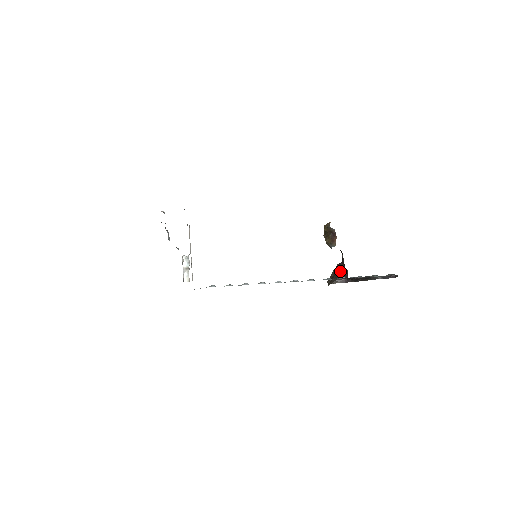
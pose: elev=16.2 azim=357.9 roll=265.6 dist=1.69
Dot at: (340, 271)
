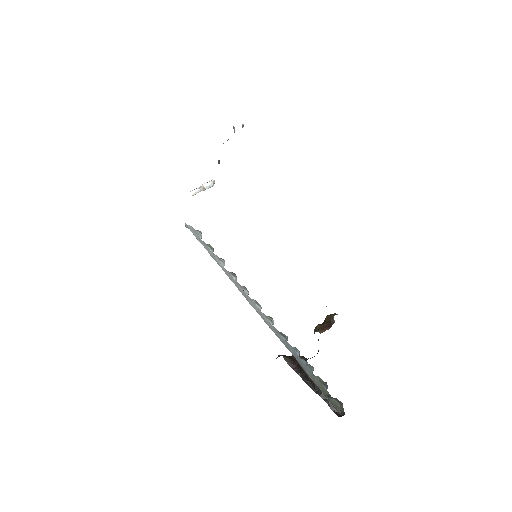
Dot at: occluded
